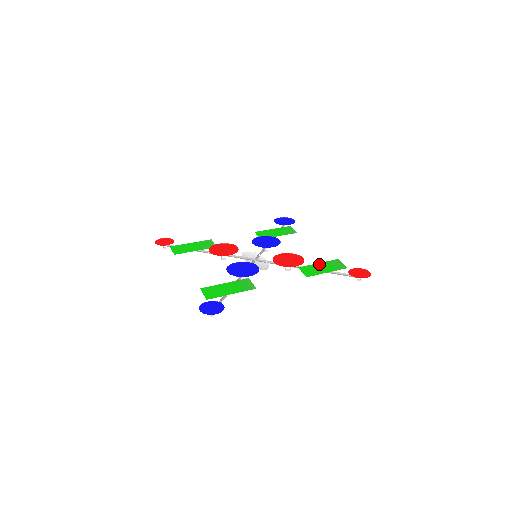
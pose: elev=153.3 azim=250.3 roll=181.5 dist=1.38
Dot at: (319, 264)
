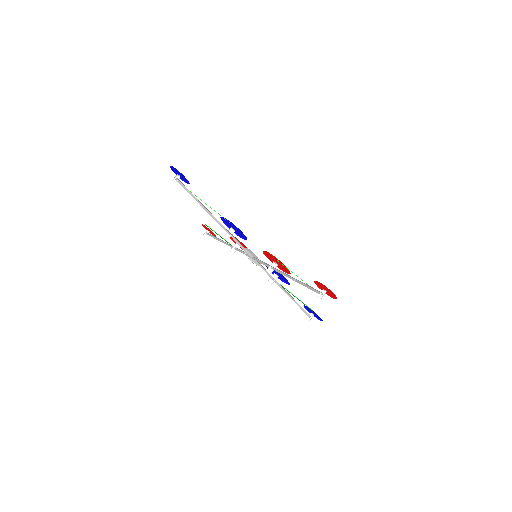
Dot at: occluded
